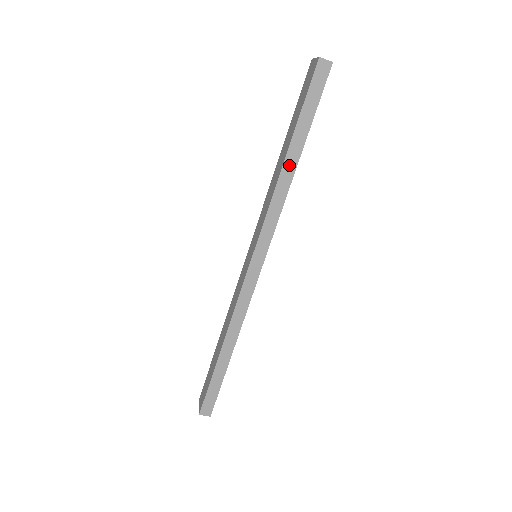
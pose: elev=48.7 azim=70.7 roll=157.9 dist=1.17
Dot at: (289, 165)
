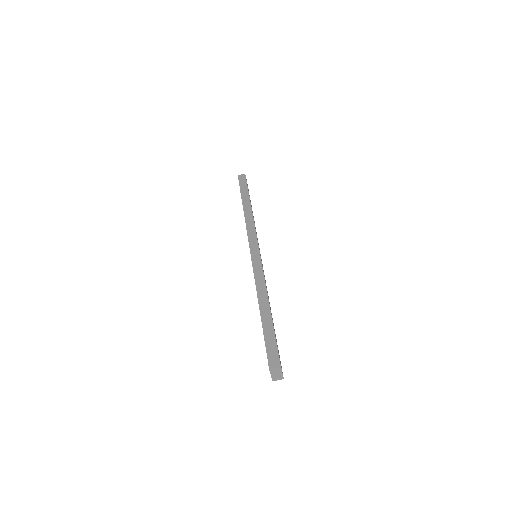
Dot at: (247, 208)
